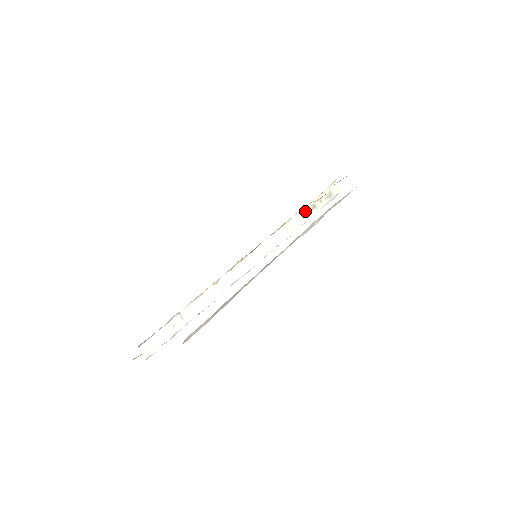
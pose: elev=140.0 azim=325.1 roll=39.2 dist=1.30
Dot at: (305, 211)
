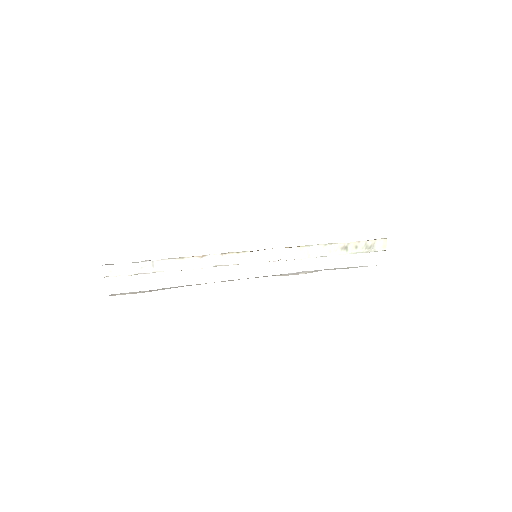
Dot at: (333, 247)
